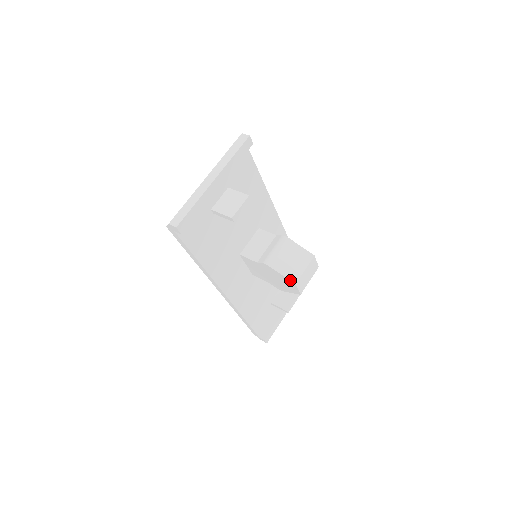
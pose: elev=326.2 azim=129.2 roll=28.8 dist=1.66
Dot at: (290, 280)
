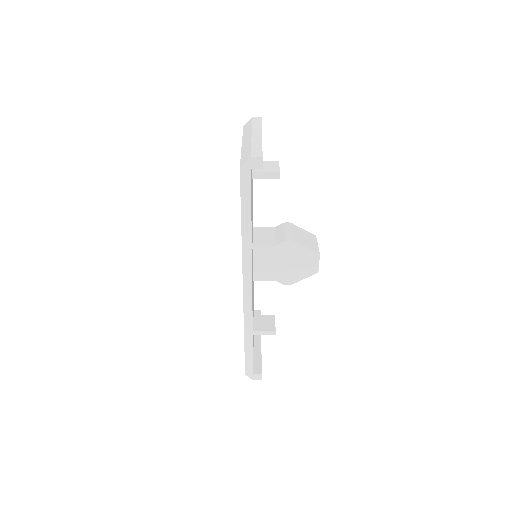
Dot at: (314, 251)
